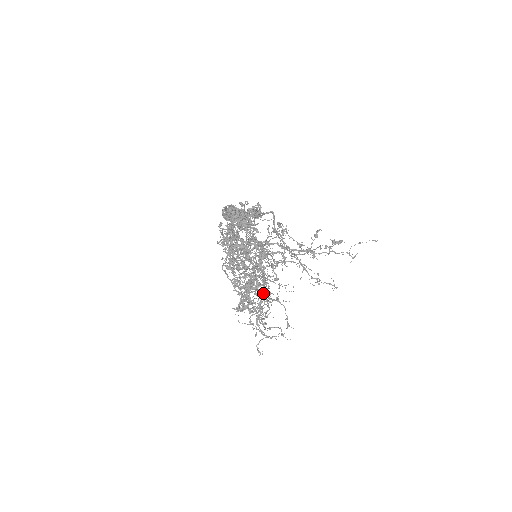
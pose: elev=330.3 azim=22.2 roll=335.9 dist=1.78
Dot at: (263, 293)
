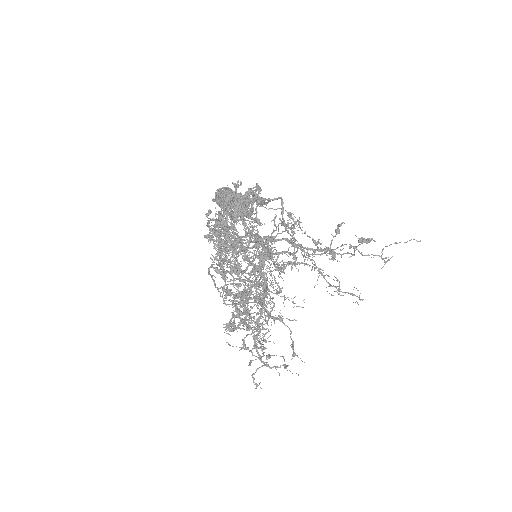
Dot at: occluded
